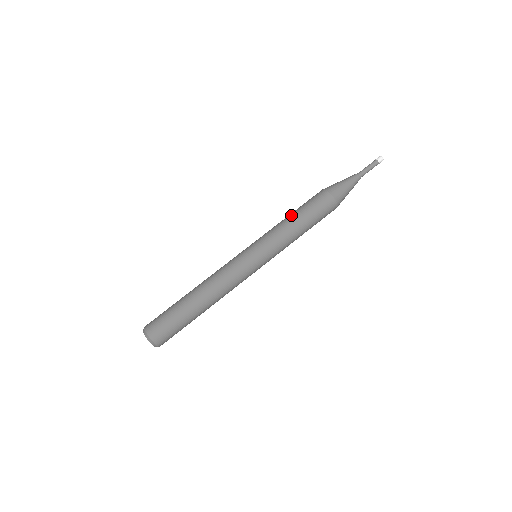
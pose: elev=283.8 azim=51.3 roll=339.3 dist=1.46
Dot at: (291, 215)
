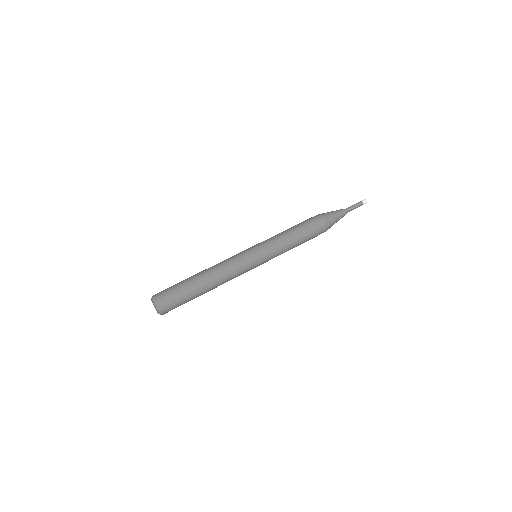
Dot at: occluded
